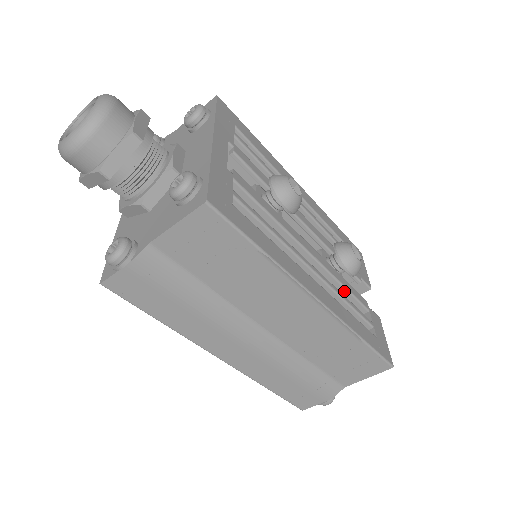
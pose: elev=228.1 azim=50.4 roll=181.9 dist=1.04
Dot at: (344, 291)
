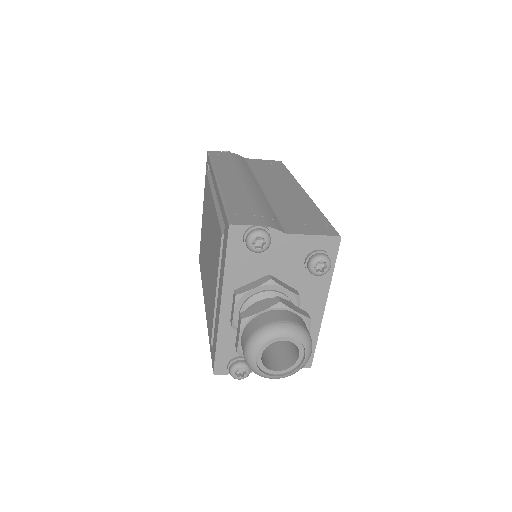
Dot at: occluded
